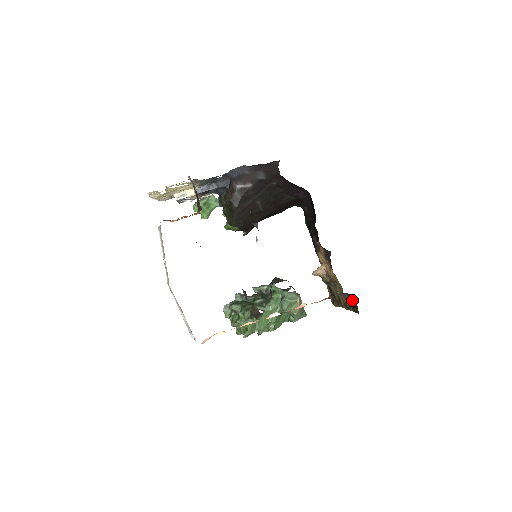
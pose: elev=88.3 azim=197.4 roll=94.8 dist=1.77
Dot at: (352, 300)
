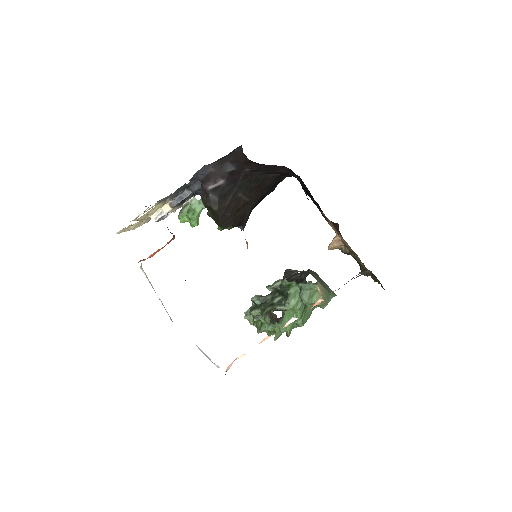
Dot at: (375, 276)
